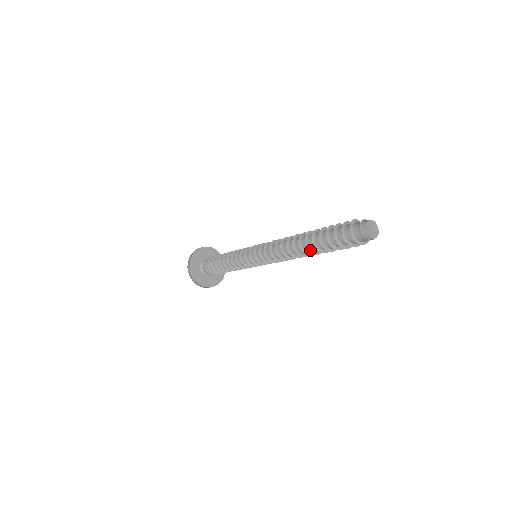
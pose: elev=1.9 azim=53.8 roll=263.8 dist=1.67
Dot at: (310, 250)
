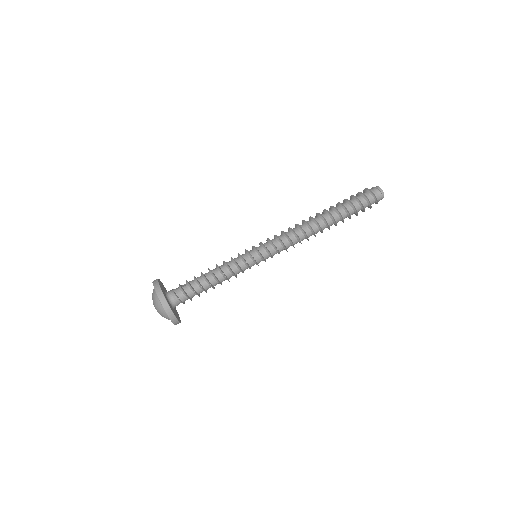
Dot at: (331, 214)
